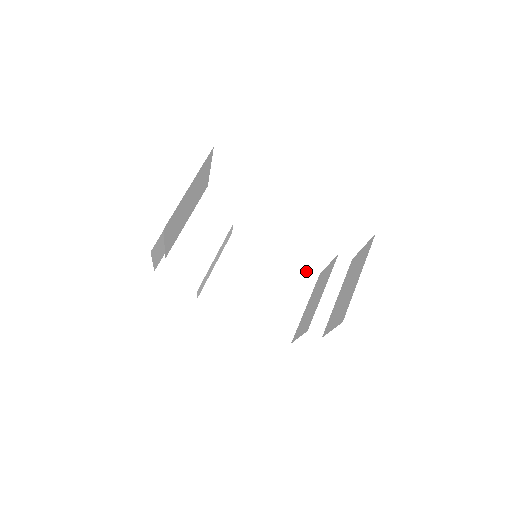
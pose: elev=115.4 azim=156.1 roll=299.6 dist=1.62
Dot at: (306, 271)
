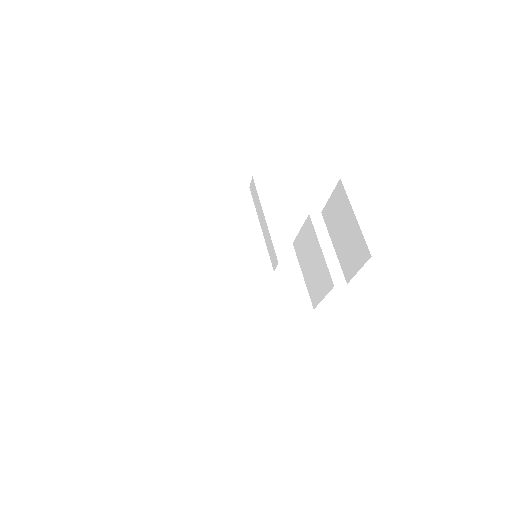
Dot at: (281, 248)
